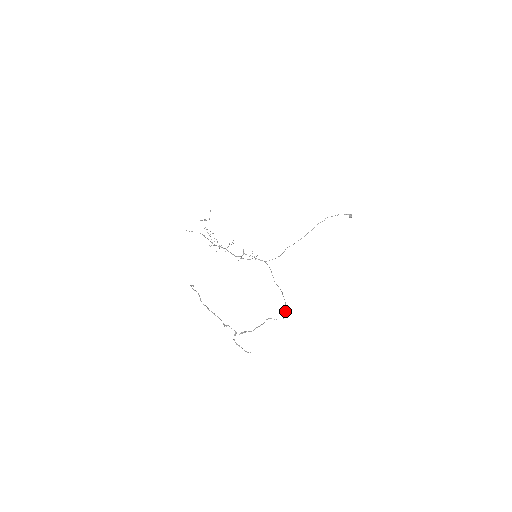
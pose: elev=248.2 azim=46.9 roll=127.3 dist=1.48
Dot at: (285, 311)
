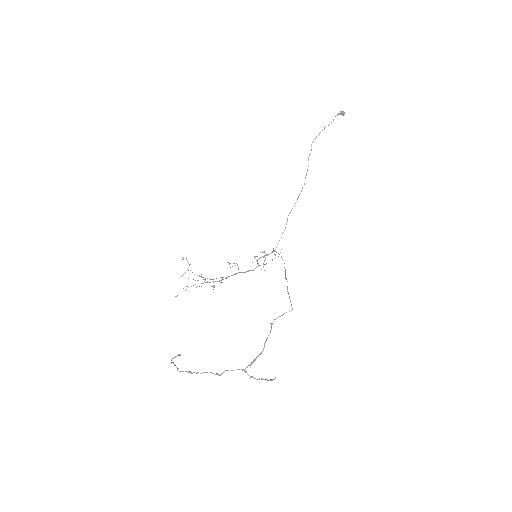
Dot at: occluded
